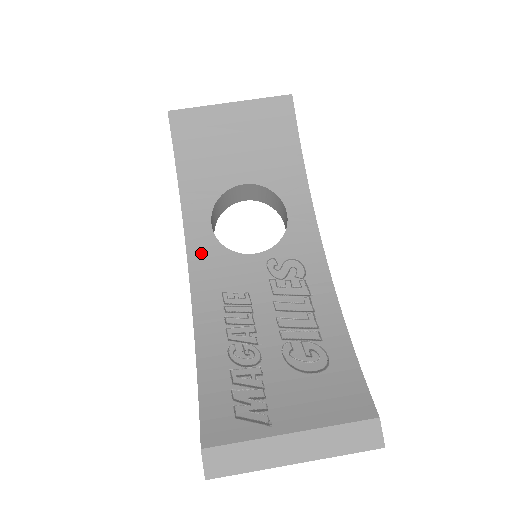
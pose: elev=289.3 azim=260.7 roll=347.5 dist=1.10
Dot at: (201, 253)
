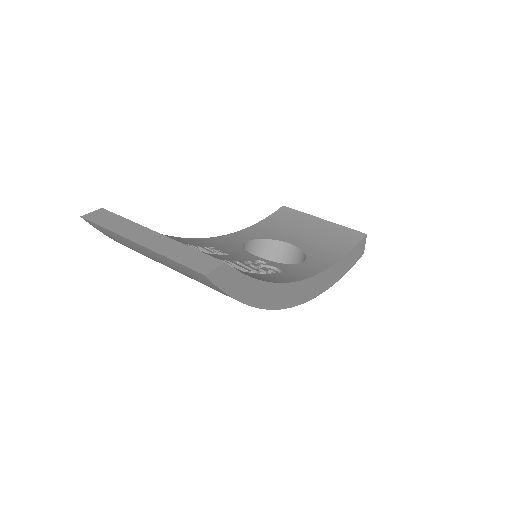
Dot at: (226, 240)
